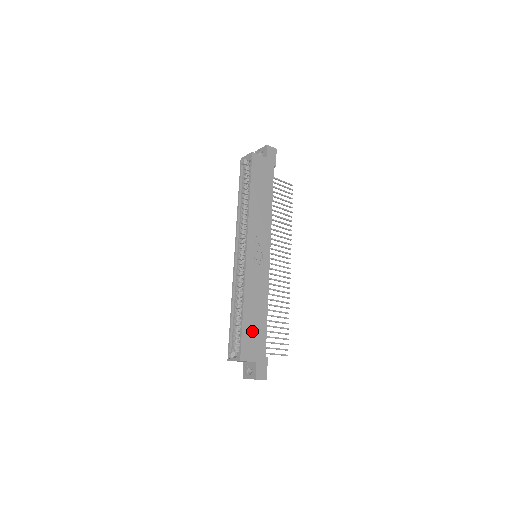
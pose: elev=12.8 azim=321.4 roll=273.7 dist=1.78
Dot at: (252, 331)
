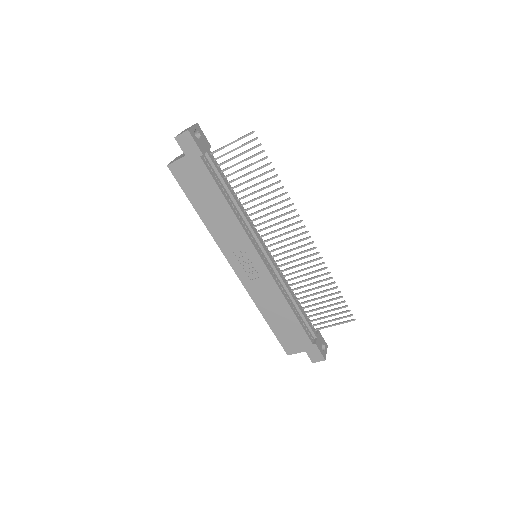
Dot at: (285, 331)
